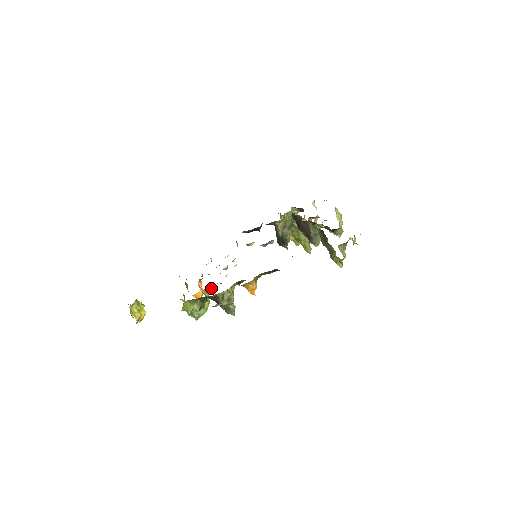
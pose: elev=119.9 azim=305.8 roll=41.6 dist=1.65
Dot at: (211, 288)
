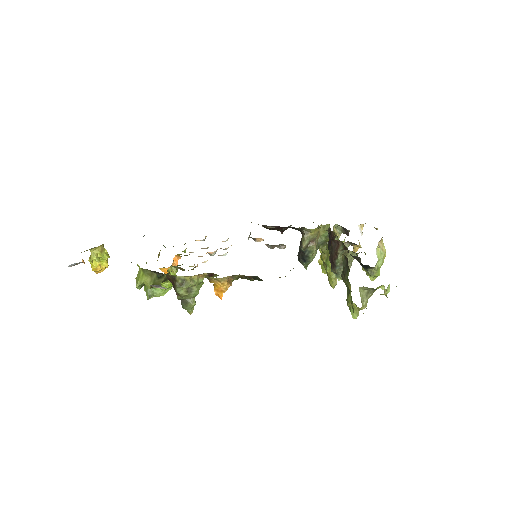
Dot at: (180, 268)
